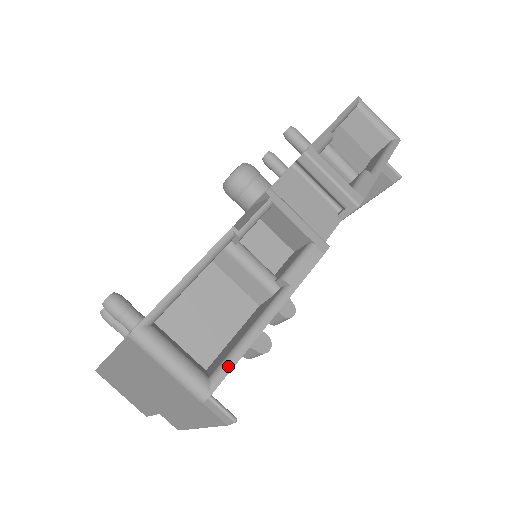
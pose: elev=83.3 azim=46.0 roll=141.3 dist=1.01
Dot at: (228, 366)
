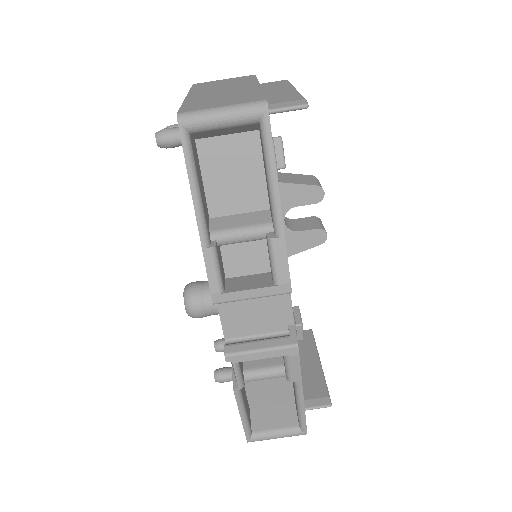
Dot at: (303, 423)
